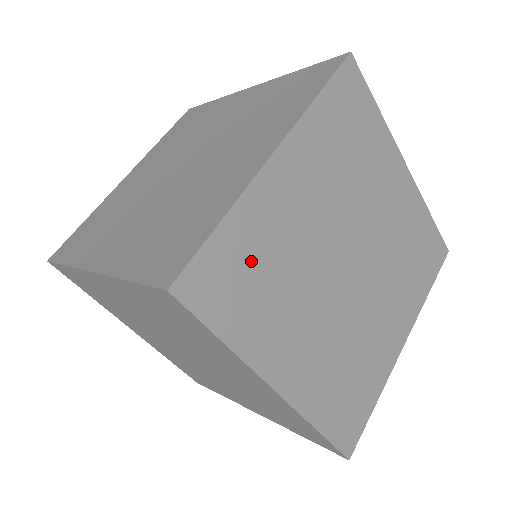
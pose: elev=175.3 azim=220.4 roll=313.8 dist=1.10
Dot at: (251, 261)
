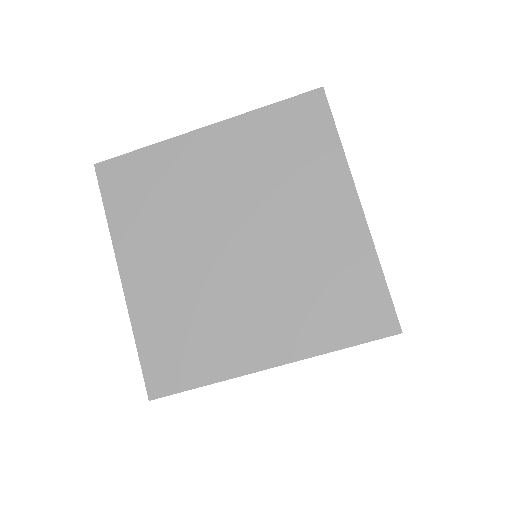
Dot at: (171, 335)
